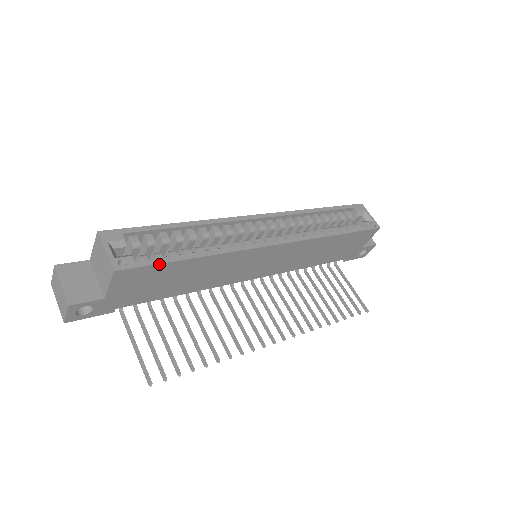
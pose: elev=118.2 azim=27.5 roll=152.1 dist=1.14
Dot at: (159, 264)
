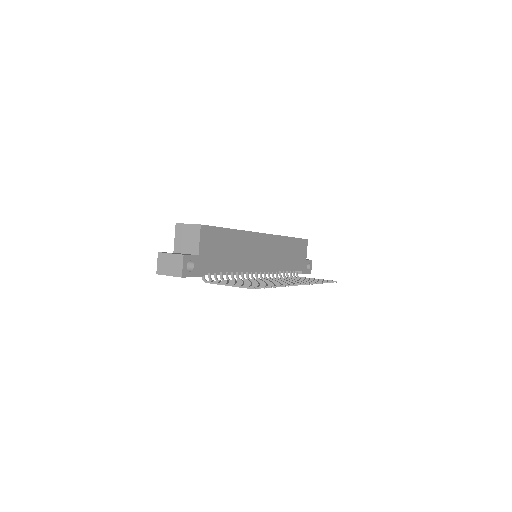
Dot at: (218, 228)
